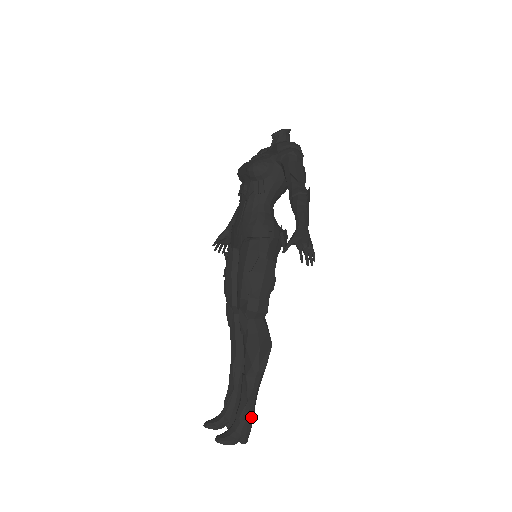
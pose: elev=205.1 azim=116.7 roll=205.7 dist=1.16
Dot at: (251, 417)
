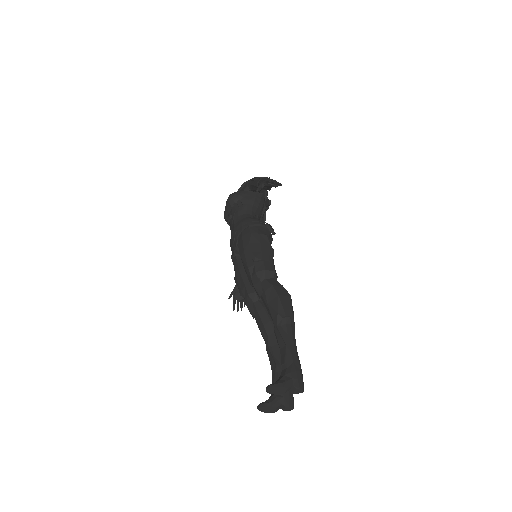
Dot at: (297, 363)
